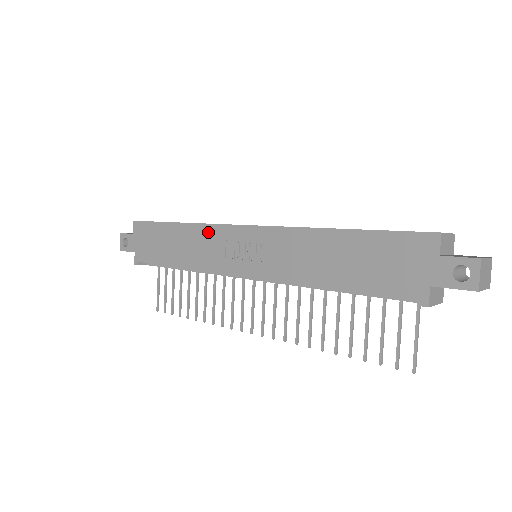
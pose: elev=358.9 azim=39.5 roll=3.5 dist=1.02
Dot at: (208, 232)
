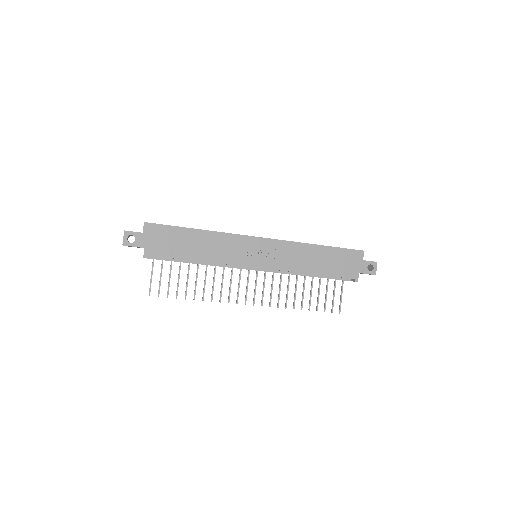
Dot at: (229, 239)
